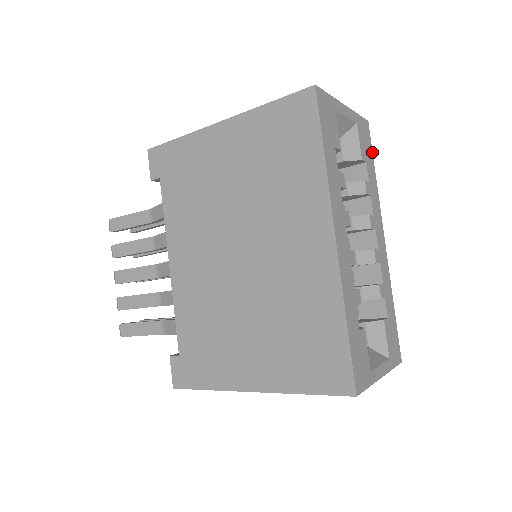
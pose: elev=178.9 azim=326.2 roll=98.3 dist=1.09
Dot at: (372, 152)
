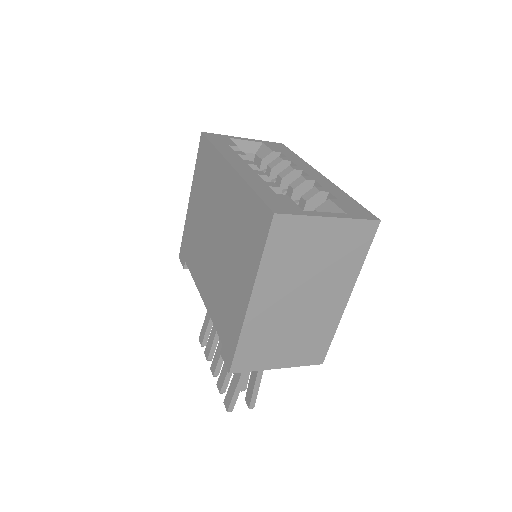
Dot at: (291, 151)
